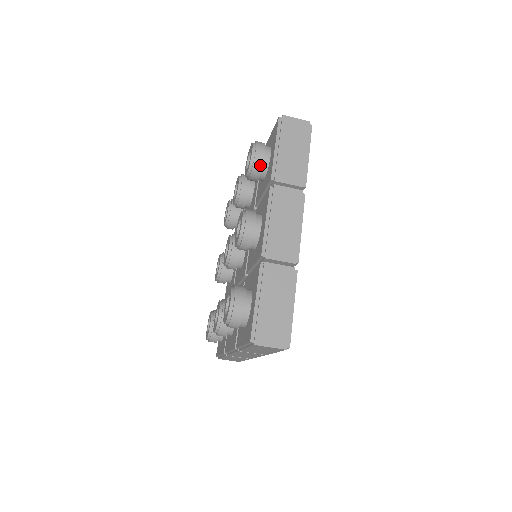
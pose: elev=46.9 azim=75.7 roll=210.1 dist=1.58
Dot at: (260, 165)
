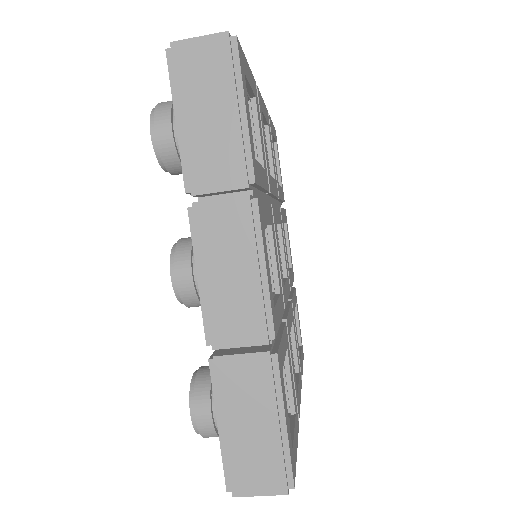
Dot at: (173, 155)
